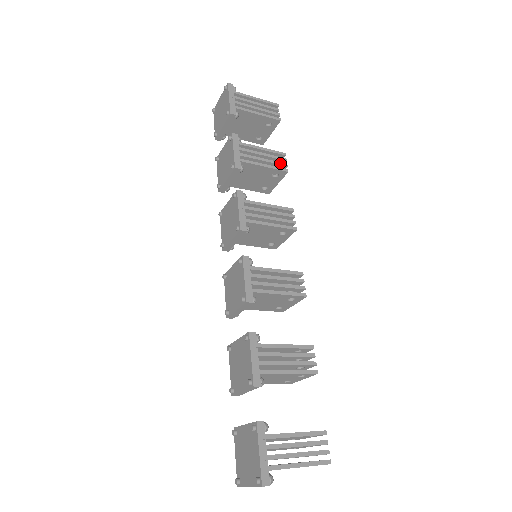
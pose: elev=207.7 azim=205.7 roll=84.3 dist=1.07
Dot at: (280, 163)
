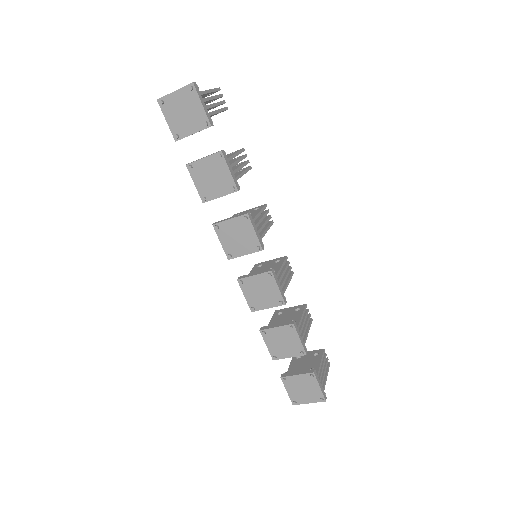
Dot at: (247, 162)
